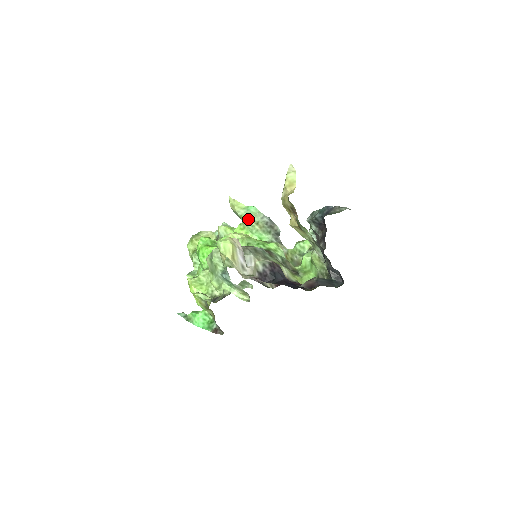
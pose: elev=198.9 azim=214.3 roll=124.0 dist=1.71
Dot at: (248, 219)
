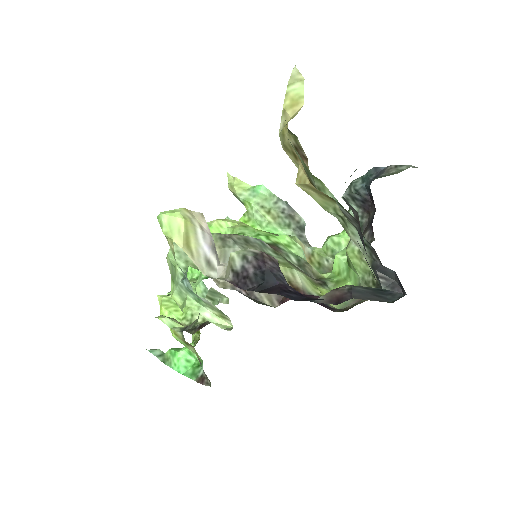
Dot at: (254, 205)
